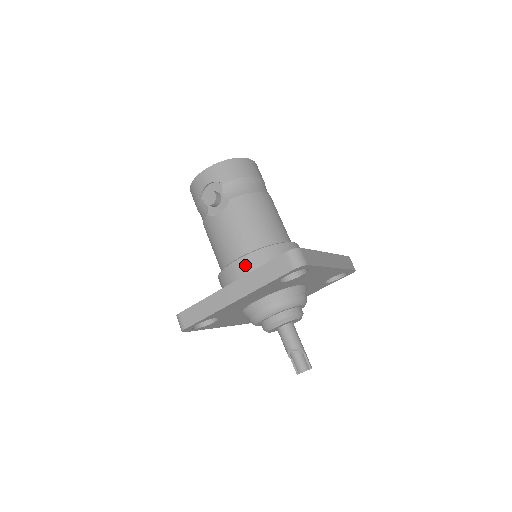
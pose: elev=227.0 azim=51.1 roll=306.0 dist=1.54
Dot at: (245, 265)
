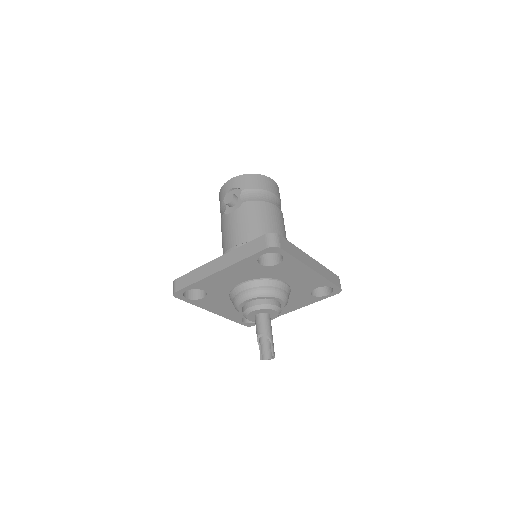
Dot at: occluded
